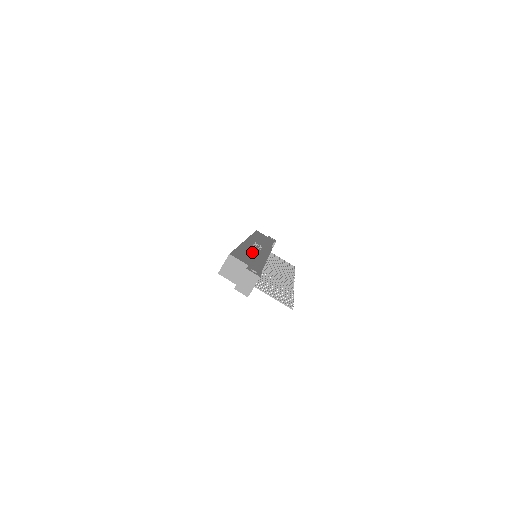
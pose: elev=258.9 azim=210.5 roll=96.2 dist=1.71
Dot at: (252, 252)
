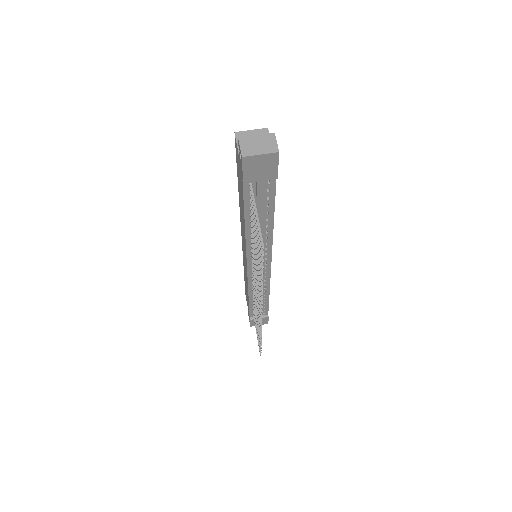
Dot at: occluded
